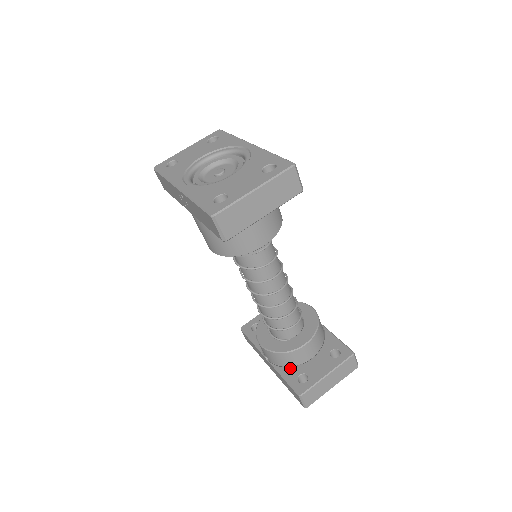
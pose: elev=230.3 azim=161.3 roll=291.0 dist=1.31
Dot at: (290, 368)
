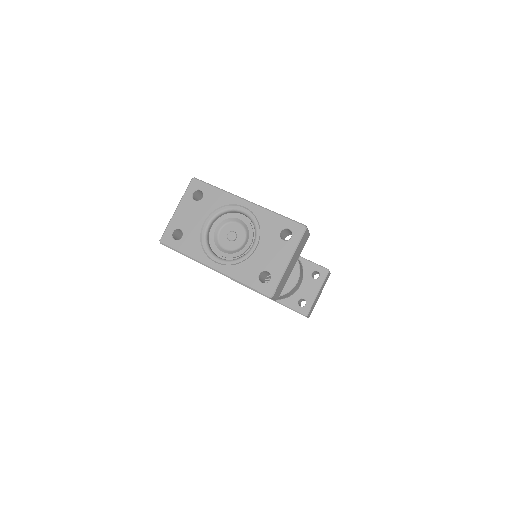
Dot at: (289, 298)
